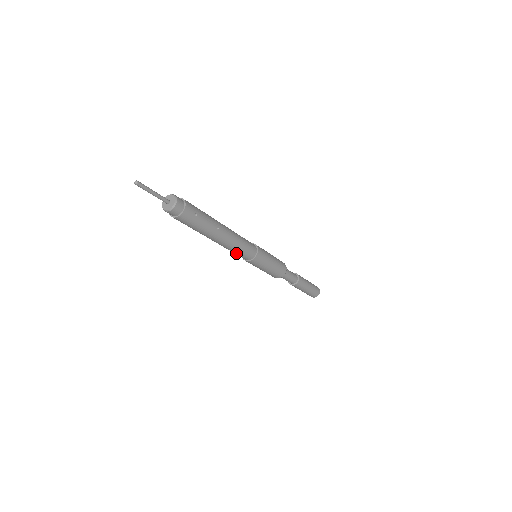
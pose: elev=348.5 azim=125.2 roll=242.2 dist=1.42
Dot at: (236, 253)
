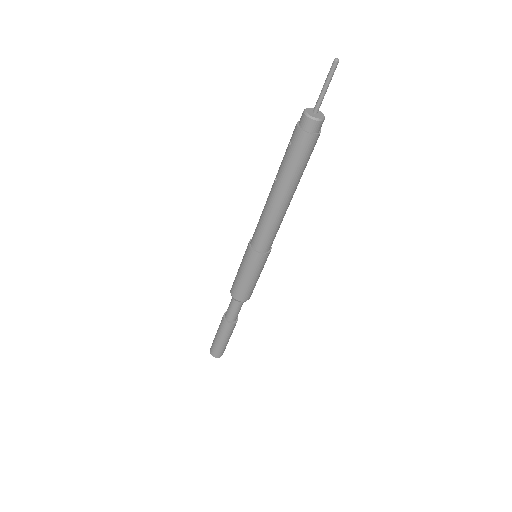
Dot at: (271, 233)
